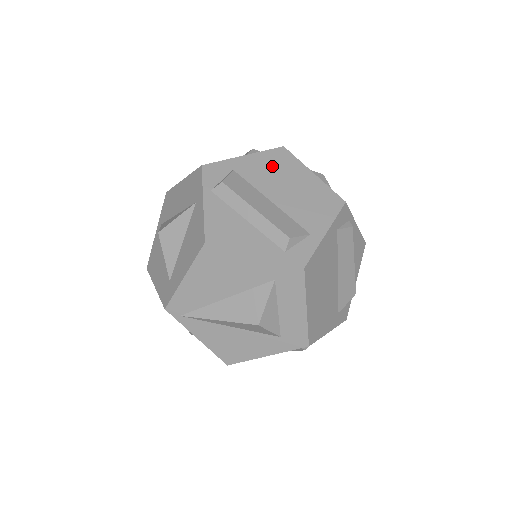
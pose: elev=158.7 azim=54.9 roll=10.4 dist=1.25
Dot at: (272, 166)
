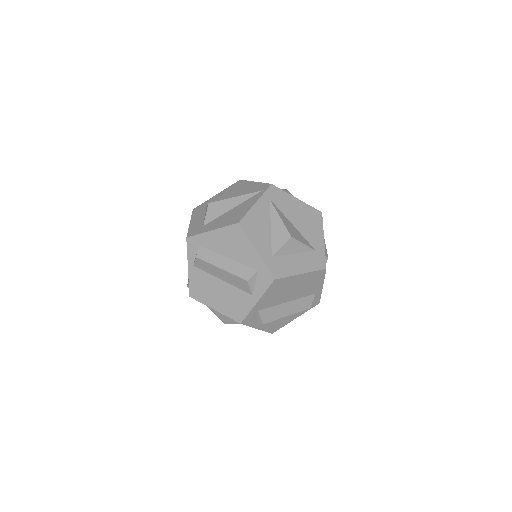
Dot at: (277, 292)
